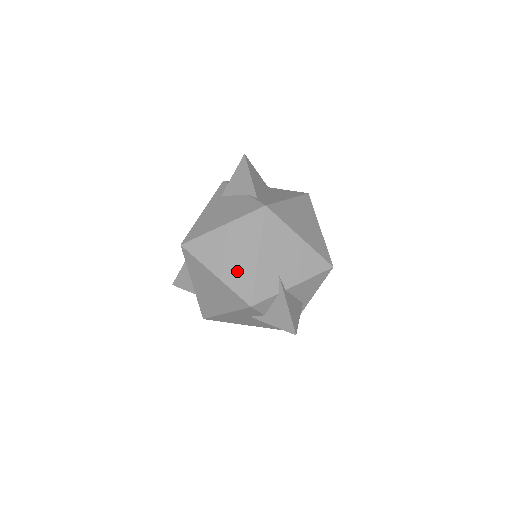
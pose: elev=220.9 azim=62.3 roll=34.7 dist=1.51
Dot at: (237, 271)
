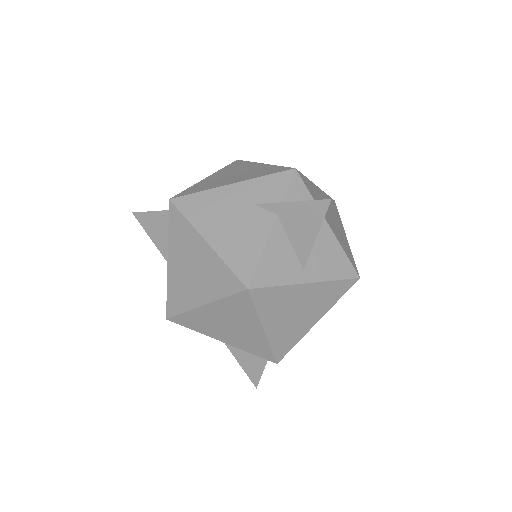
Dot at: occluded
